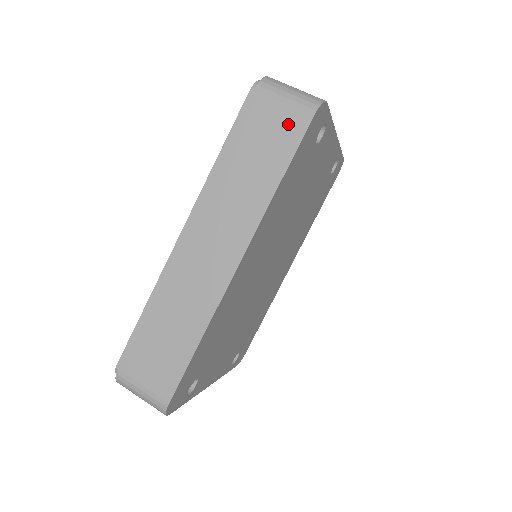
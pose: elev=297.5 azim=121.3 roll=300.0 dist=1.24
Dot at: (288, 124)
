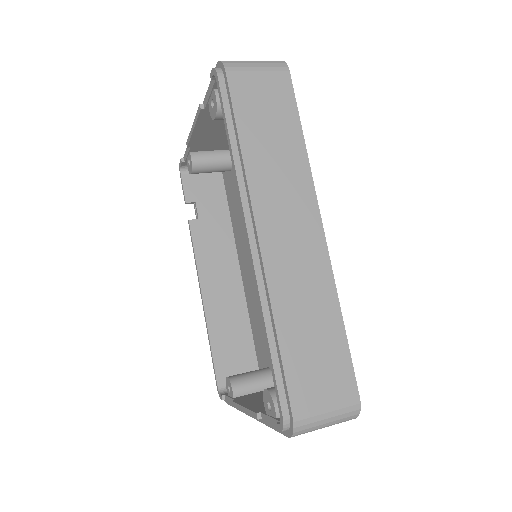
Dot at: (275, 88)
